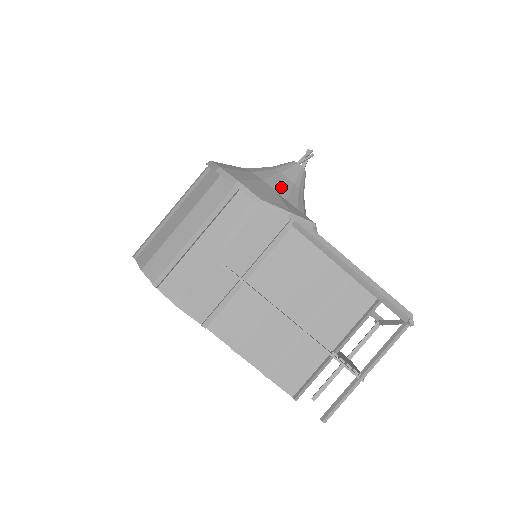
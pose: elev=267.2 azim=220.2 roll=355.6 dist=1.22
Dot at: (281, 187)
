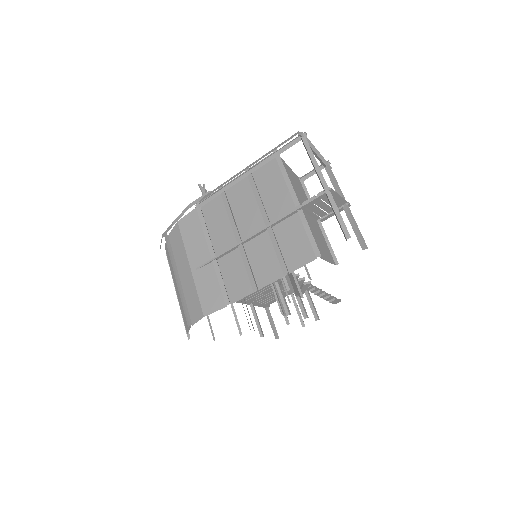
Dot at: occluded
